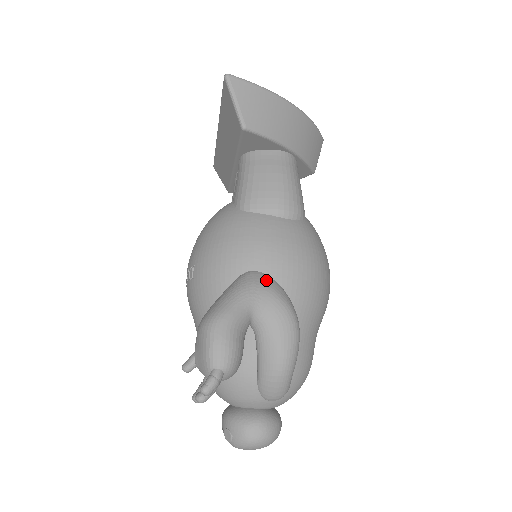
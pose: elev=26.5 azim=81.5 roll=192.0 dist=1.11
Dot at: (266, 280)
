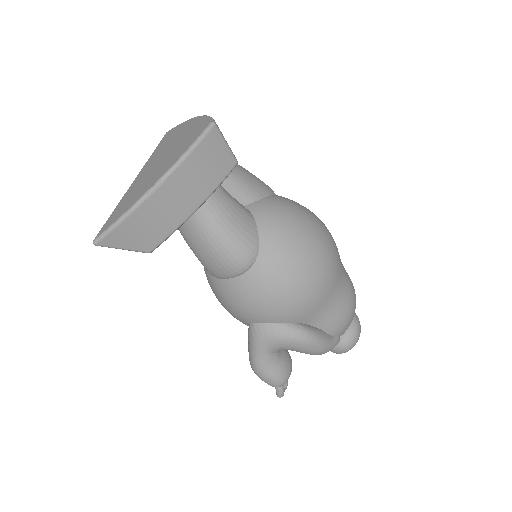
Dot at: (264, 330)
